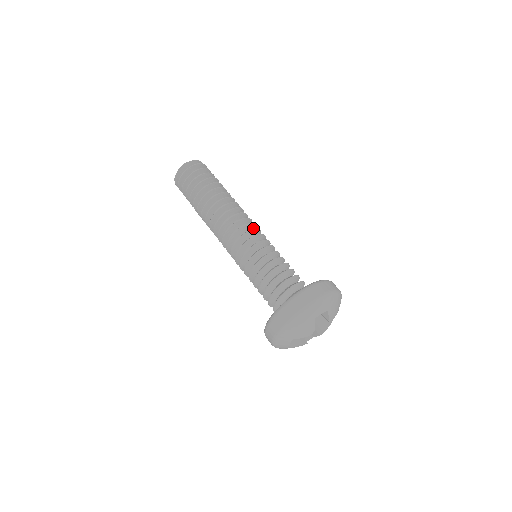
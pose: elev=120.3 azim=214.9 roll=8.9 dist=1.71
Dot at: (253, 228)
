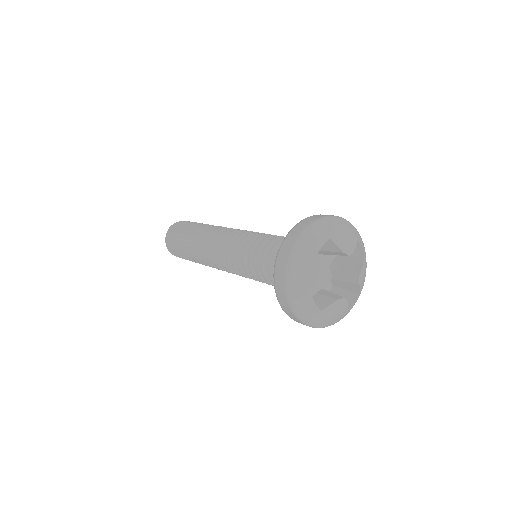
Dot at: occluded
